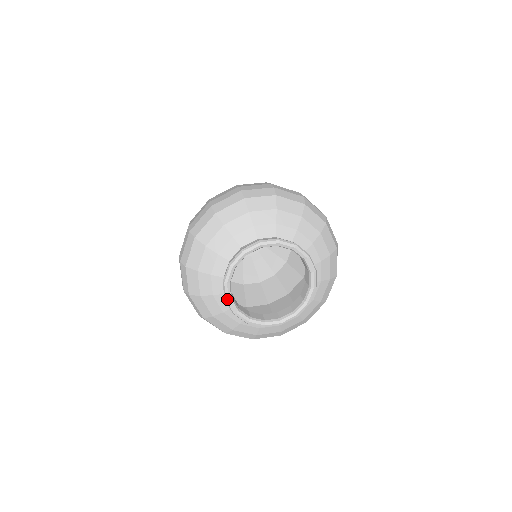
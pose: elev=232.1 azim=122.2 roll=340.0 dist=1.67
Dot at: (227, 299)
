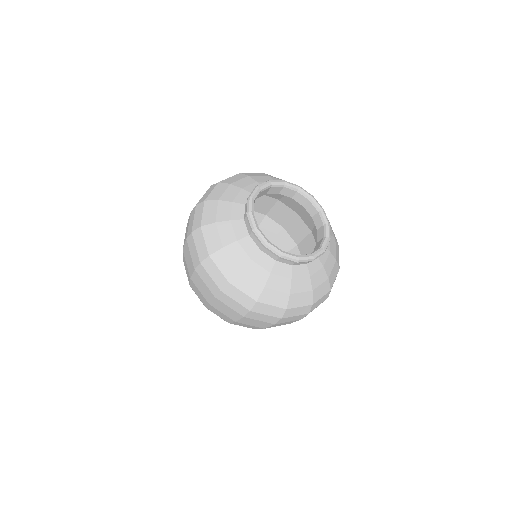
Dot at: (250, 212)
